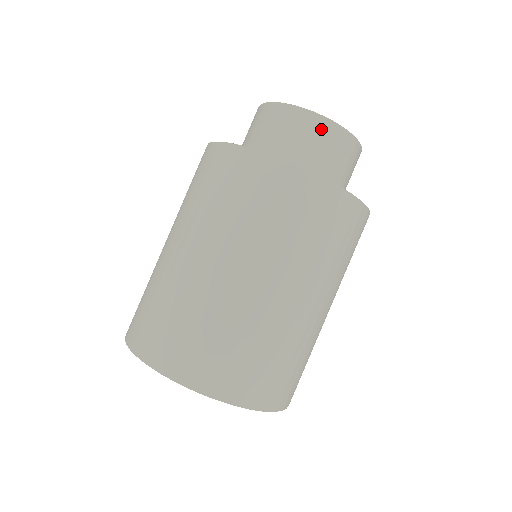
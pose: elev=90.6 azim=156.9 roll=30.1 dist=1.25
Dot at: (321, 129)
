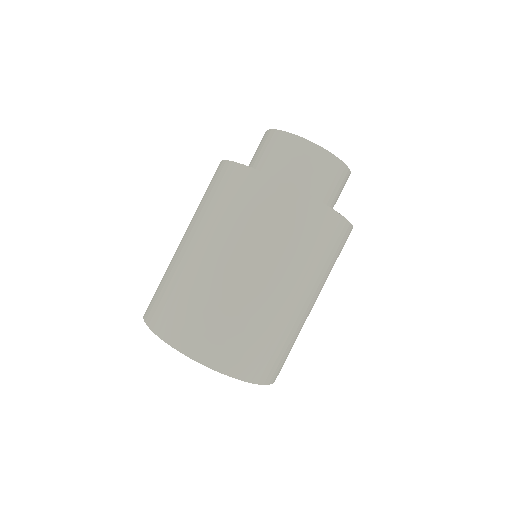
Dot at: (315, 155)
